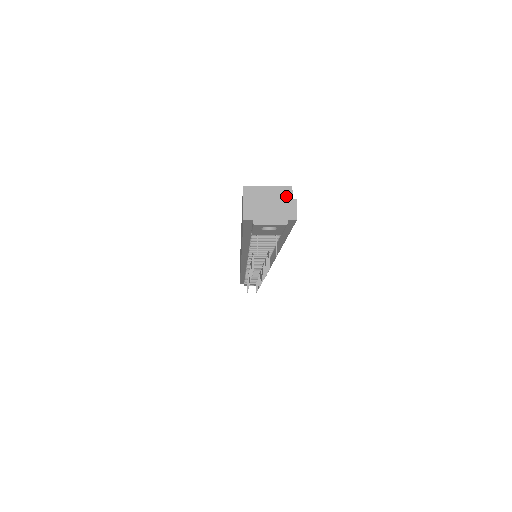
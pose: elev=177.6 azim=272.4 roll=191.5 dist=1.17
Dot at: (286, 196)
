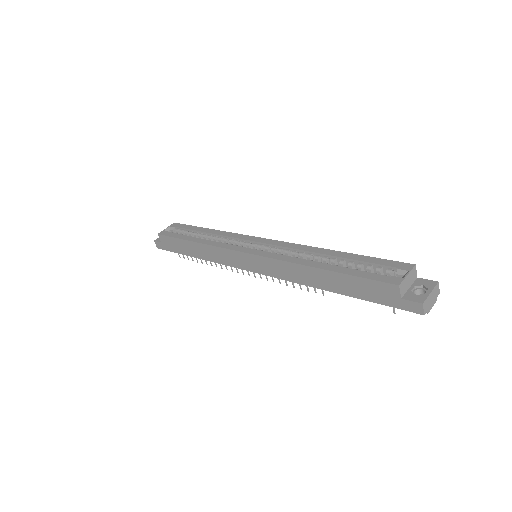
Dot at: (415, 273)
